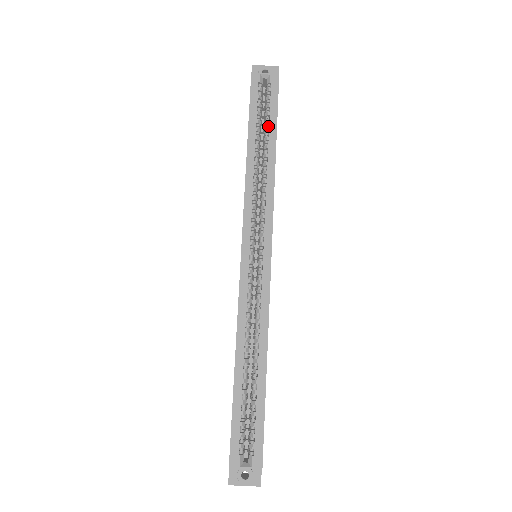
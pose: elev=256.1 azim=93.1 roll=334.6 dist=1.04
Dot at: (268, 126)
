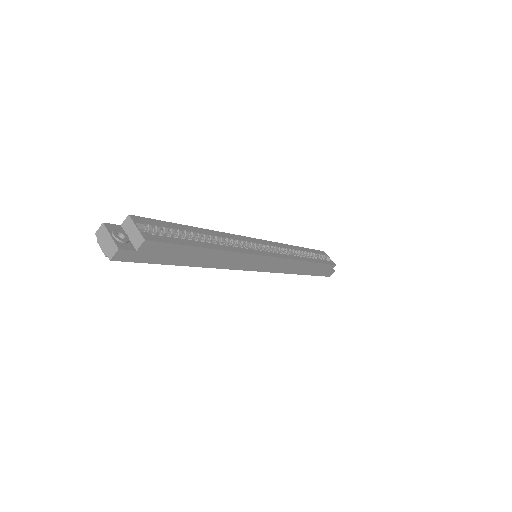
Dot at: occluded
